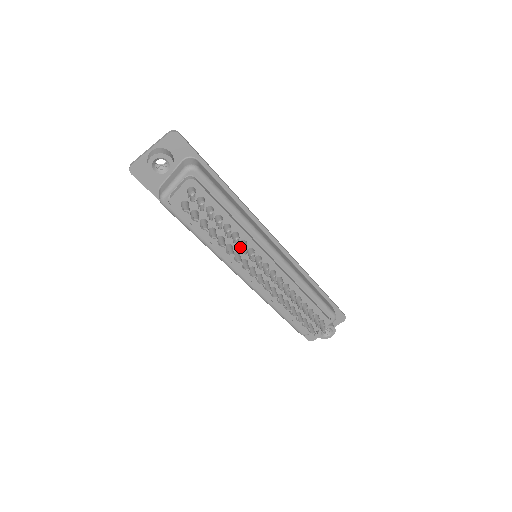
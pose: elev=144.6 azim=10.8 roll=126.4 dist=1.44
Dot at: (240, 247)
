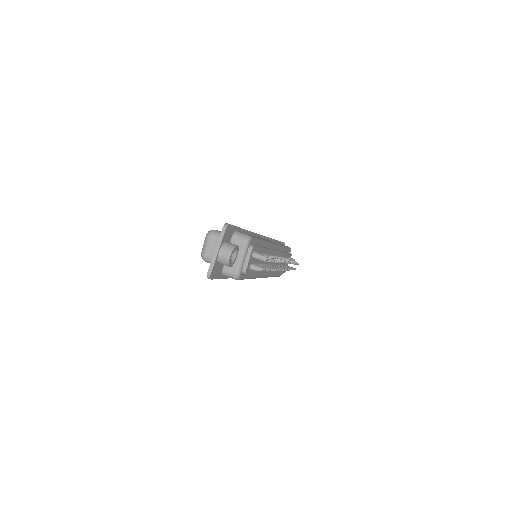
Dot at: occluded
